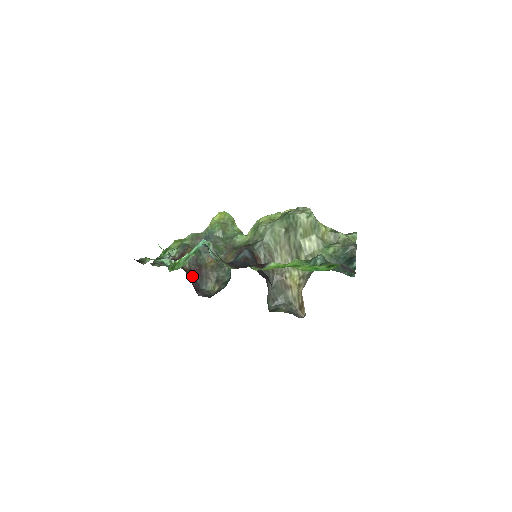
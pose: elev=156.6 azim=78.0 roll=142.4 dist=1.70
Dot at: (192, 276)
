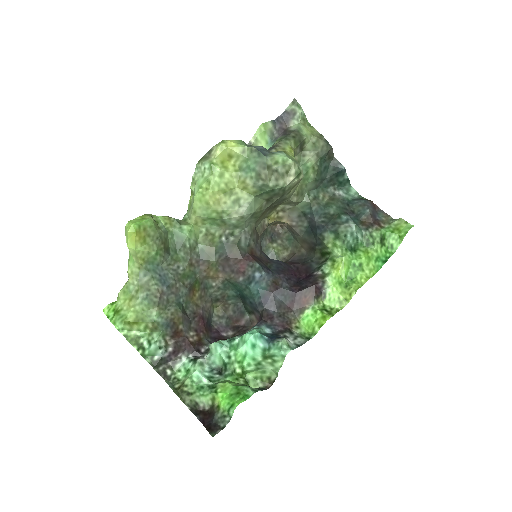
Dot at: (205, 333)
